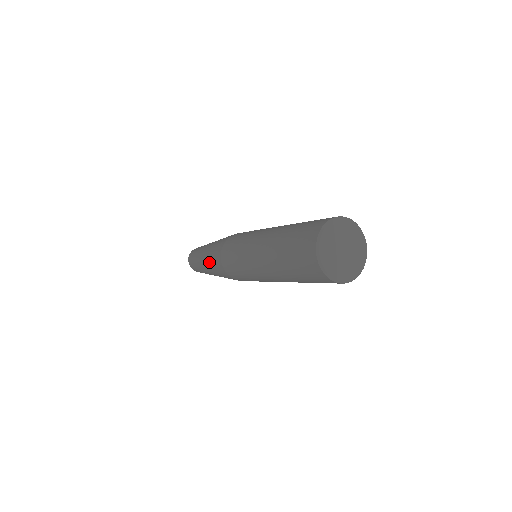
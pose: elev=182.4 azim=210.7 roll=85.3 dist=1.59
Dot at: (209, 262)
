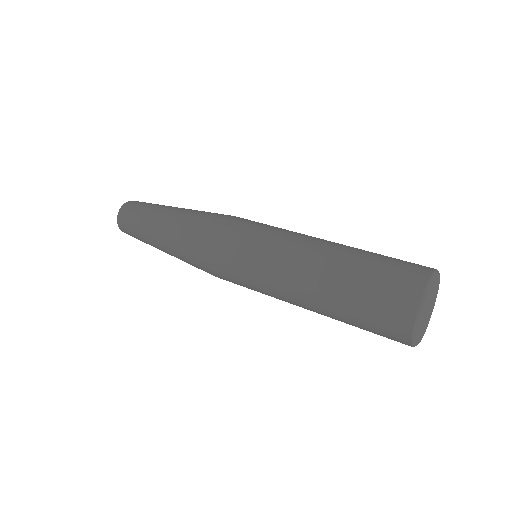
Dot at: (175, 250)
